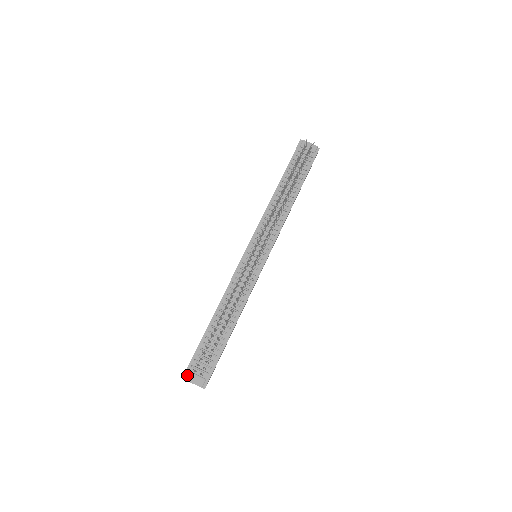
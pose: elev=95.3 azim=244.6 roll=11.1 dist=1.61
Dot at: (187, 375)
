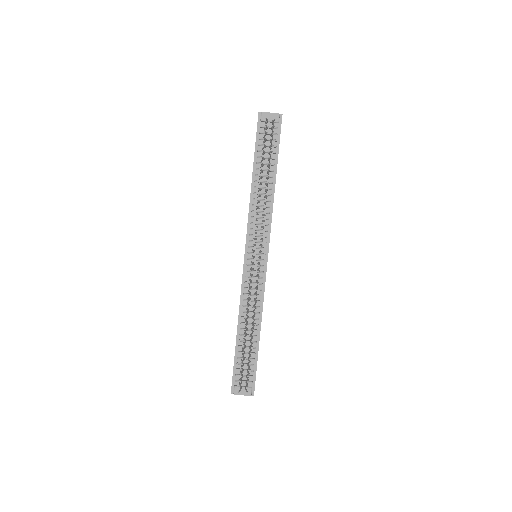
Dot at: (234, 390)
